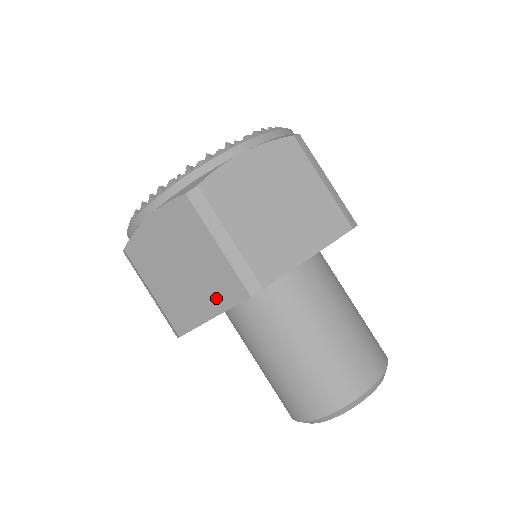
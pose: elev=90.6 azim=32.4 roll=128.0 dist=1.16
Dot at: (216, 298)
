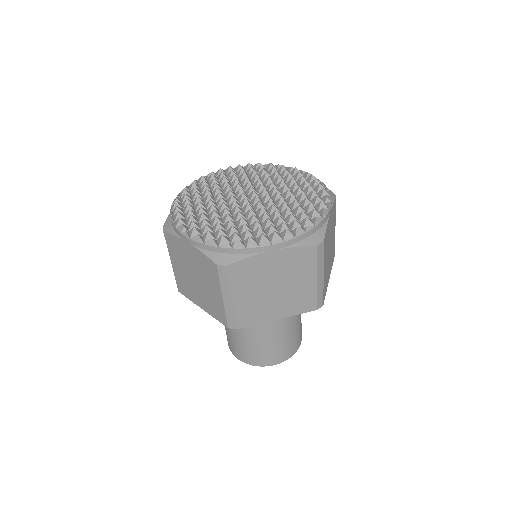
Dot at: (291, 308)
